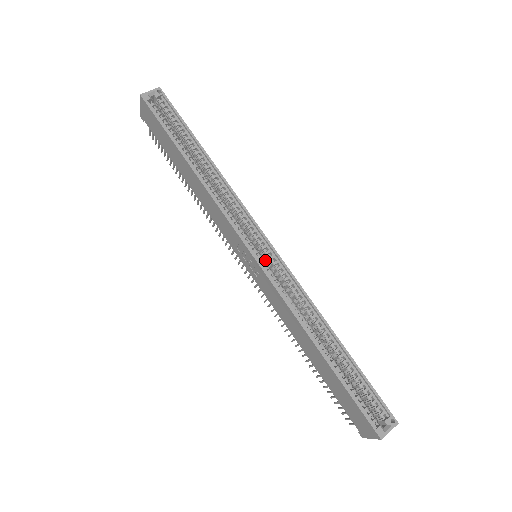
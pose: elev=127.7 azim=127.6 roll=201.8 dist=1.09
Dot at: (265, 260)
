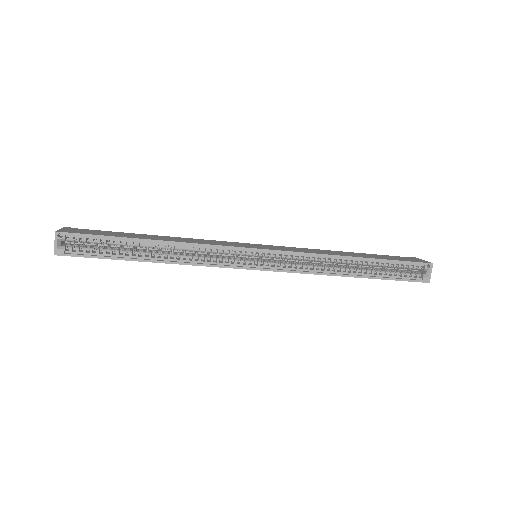
Dot at: occluded
